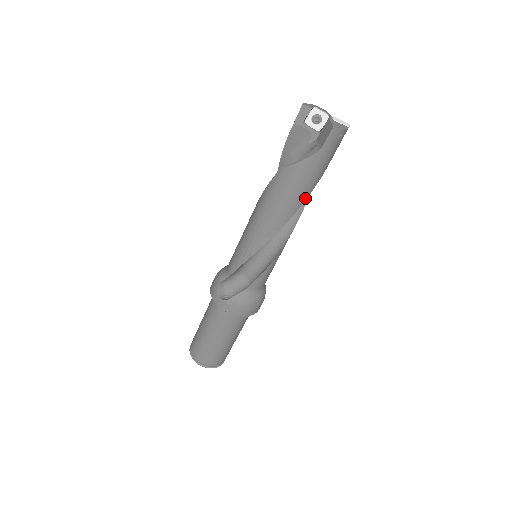
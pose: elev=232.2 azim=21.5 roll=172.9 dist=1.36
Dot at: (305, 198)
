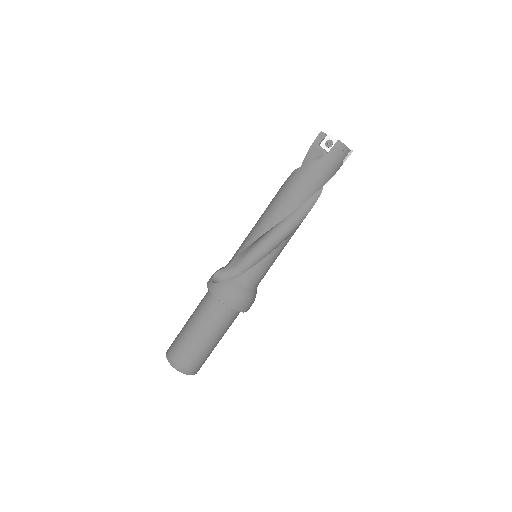
Dot at: (307, 198)
